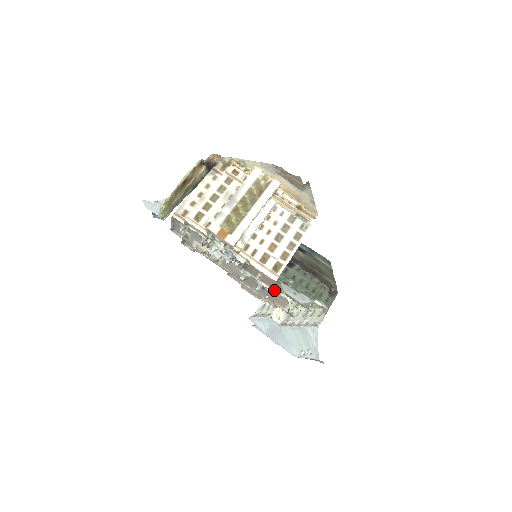
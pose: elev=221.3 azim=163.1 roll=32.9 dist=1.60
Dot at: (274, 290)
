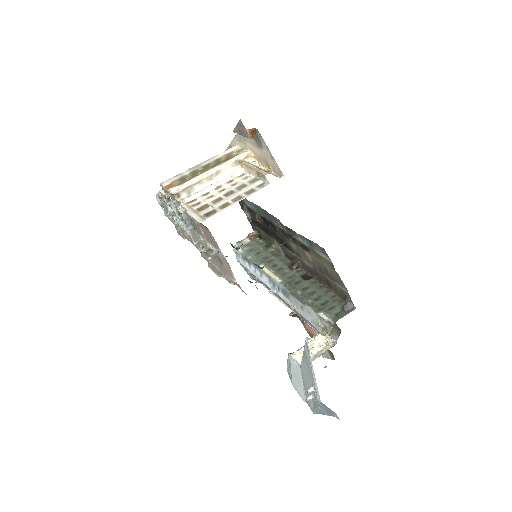
Dot at: (216, 250)
